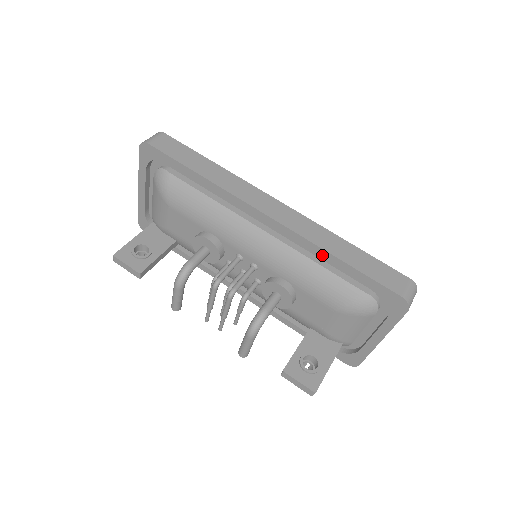
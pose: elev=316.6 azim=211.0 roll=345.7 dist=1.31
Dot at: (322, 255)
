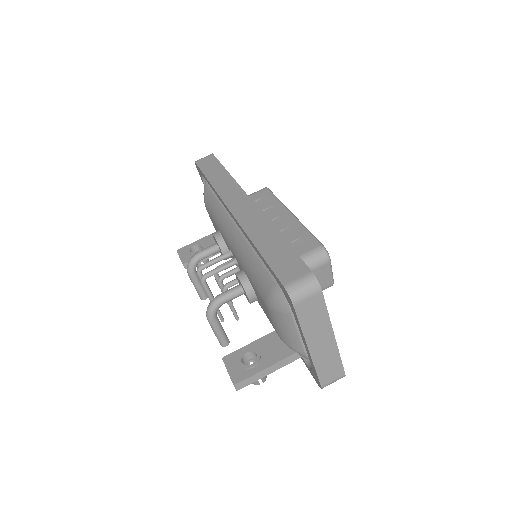
Dot at: (251, 244)
